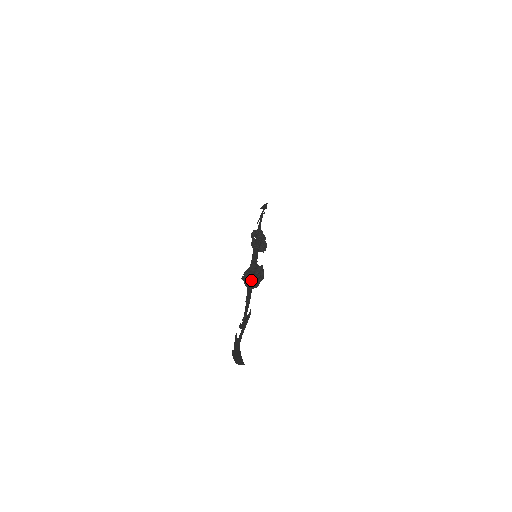
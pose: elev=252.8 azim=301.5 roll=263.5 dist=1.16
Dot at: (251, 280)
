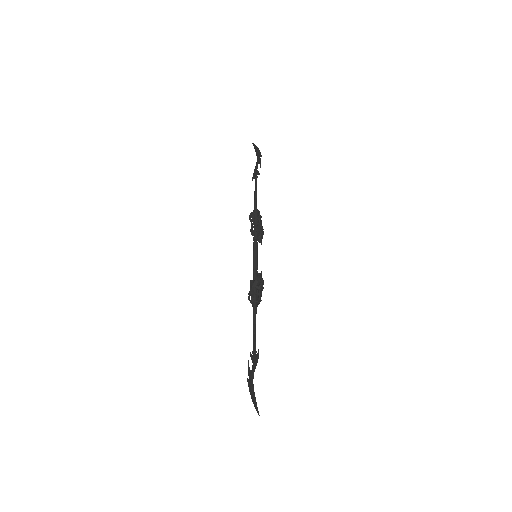
Dot at: (255, 302)
